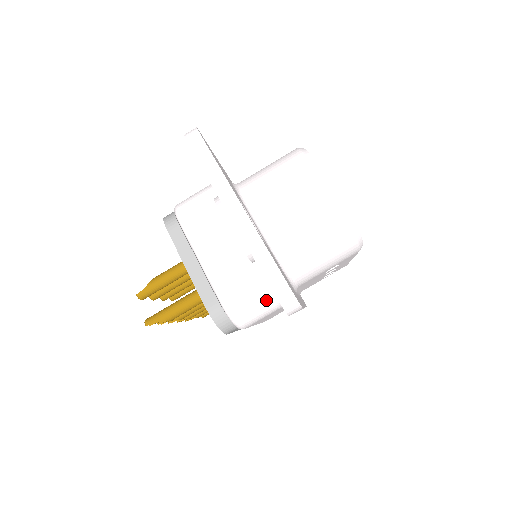
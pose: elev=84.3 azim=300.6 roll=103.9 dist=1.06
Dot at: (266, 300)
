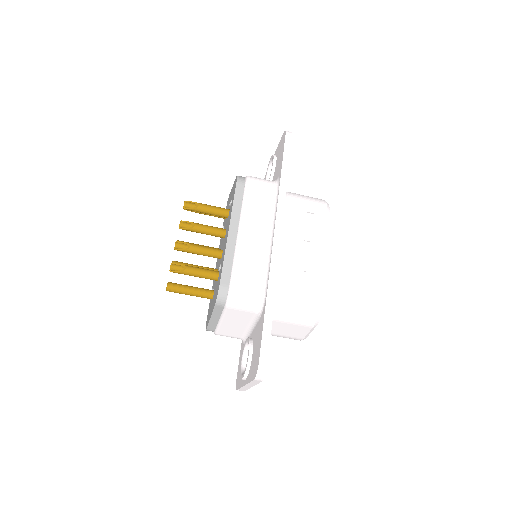
Dot at: occluded
